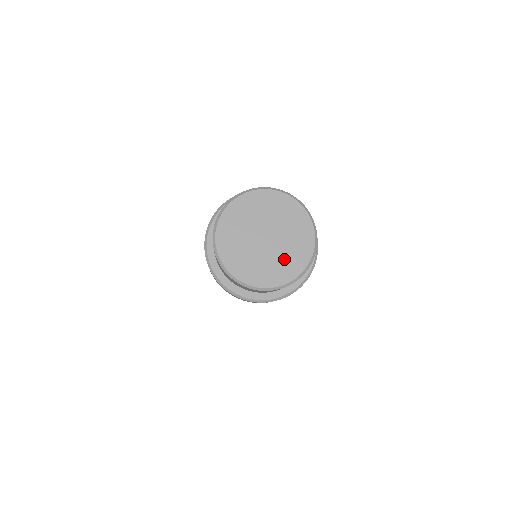
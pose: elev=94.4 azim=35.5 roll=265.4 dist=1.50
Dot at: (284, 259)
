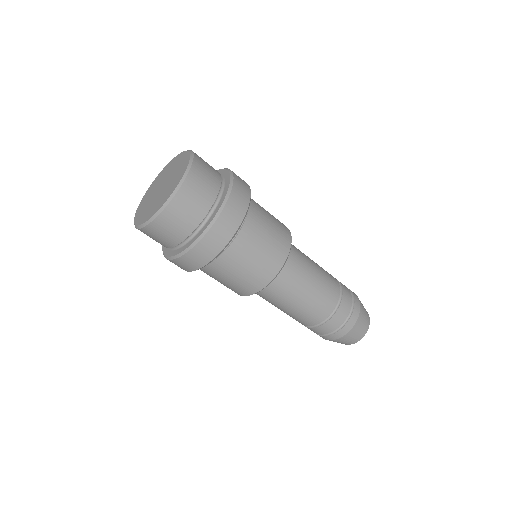
Dot at: (154, 205)
